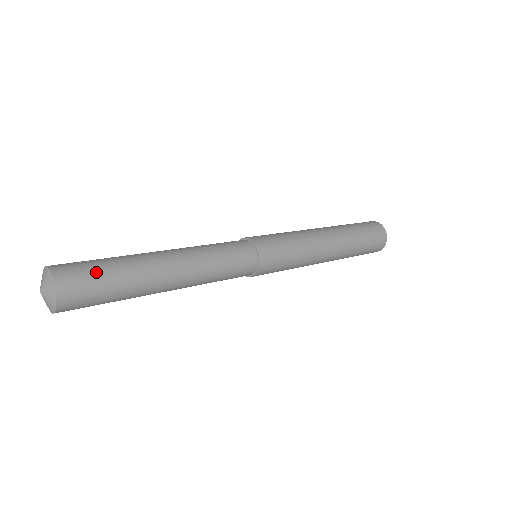
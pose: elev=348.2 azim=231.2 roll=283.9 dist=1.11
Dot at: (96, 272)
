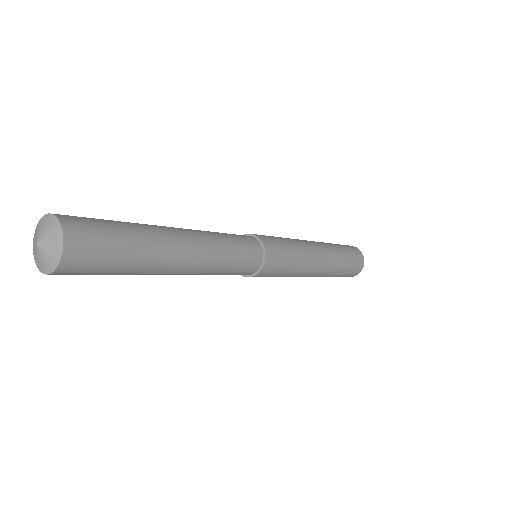
Dot at: (112, 247)
